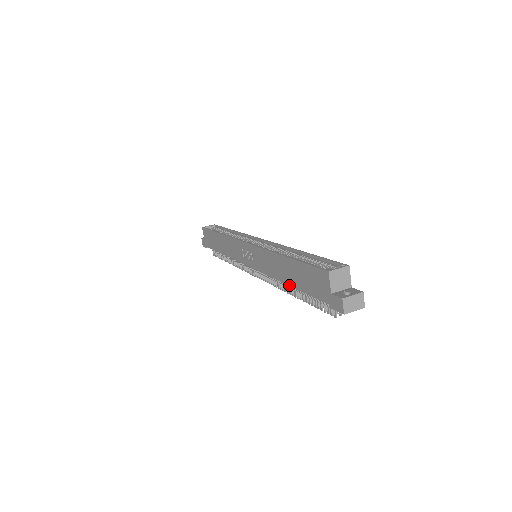
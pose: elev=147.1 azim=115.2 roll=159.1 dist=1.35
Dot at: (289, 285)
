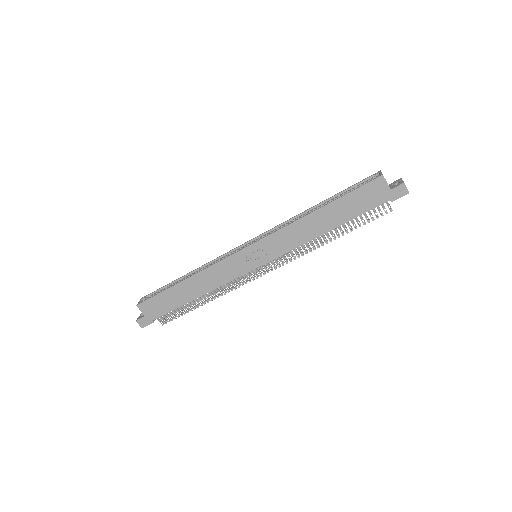
Dot at: (333, 229)
